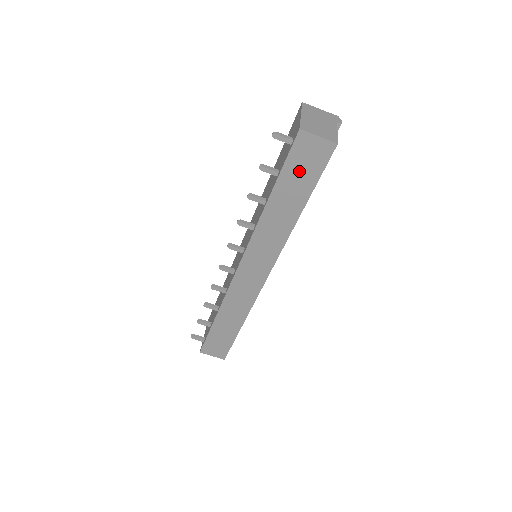
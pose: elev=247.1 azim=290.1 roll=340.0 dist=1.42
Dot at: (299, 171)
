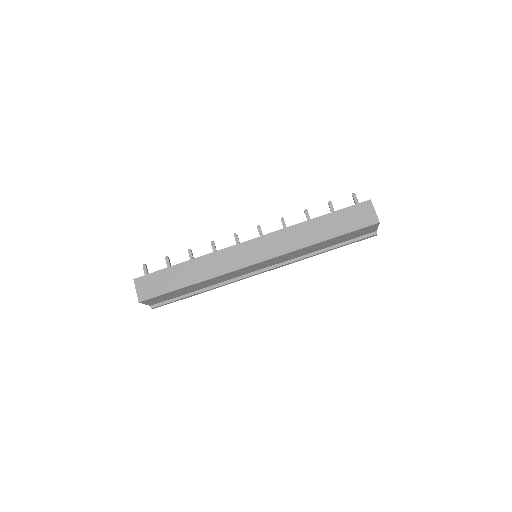
Dot at: (348, 218)
